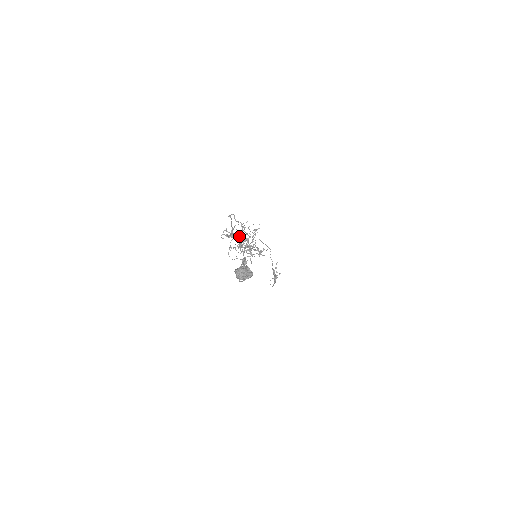
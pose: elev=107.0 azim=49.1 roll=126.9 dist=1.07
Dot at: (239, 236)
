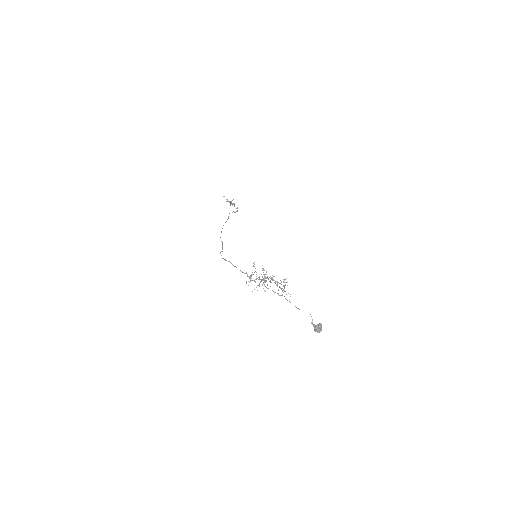
Dot at: occluded
